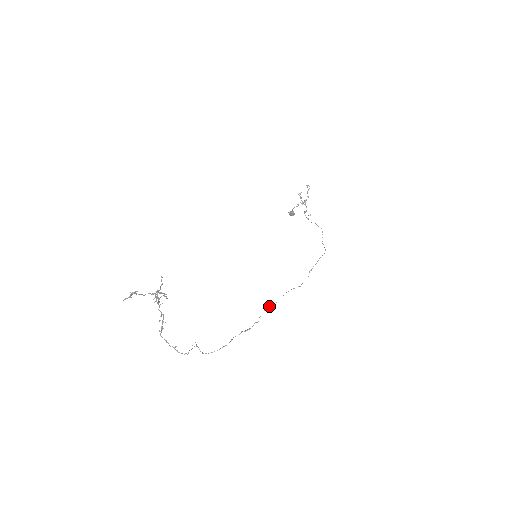
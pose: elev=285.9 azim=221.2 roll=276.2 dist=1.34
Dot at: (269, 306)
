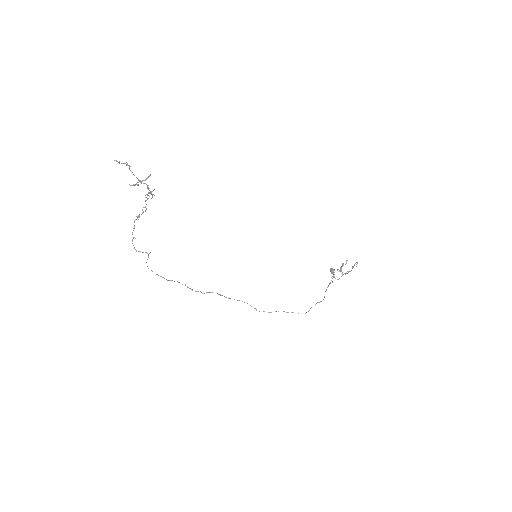
Dot at: occluded
